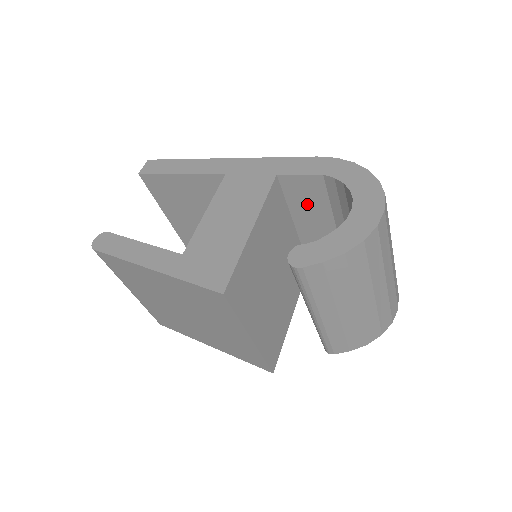
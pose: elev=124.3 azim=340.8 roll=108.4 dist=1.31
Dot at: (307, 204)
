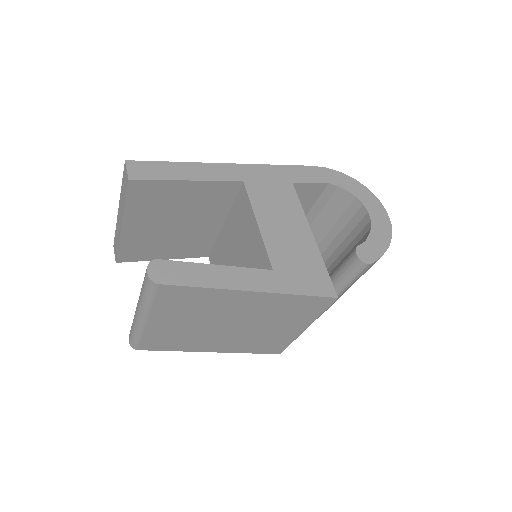
Dot at: occluded
